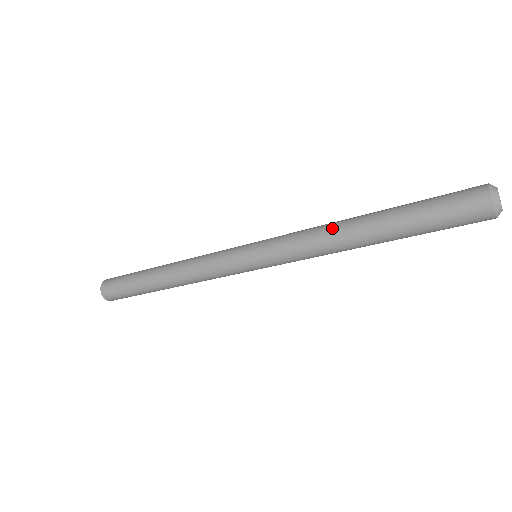
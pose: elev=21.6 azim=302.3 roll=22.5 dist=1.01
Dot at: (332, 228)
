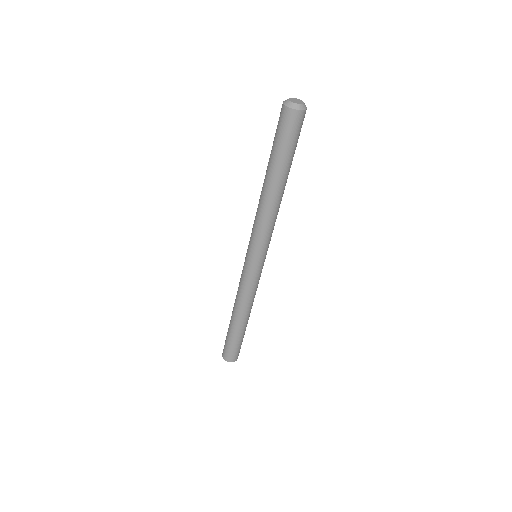
Dot at: occluded
